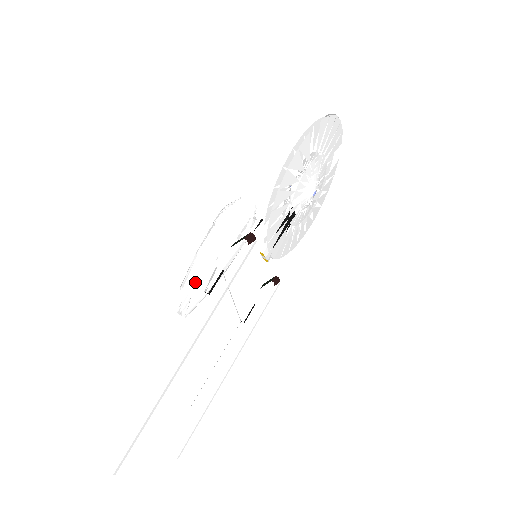
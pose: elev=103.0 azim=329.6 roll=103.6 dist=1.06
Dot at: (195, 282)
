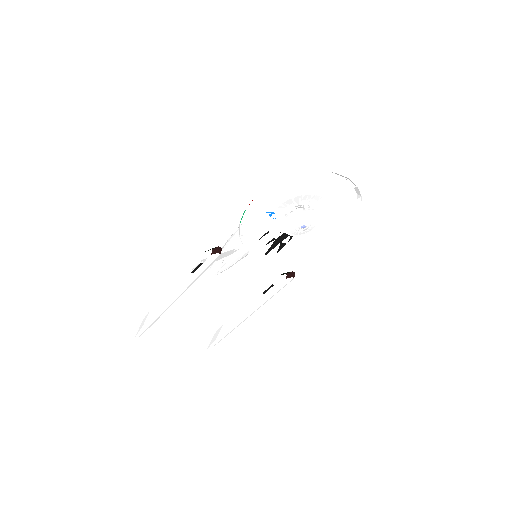
Dot at: occluded
